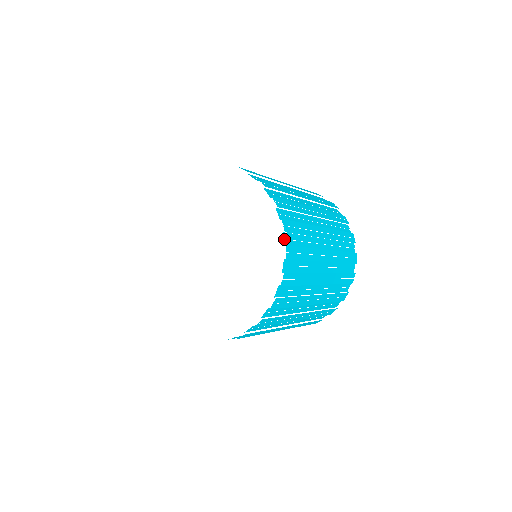
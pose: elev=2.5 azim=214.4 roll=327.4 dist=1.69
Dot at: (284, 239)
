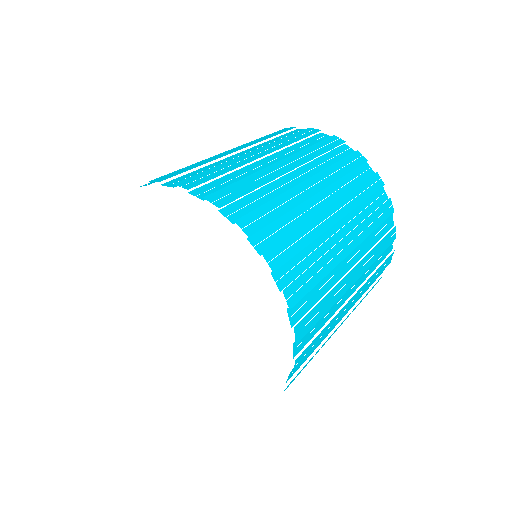
Dot at: (227, 217)
